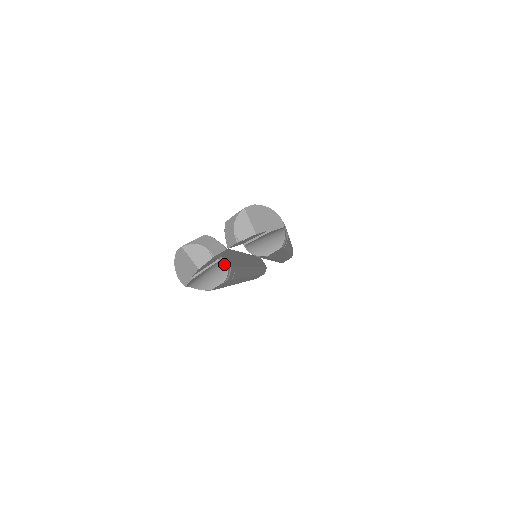
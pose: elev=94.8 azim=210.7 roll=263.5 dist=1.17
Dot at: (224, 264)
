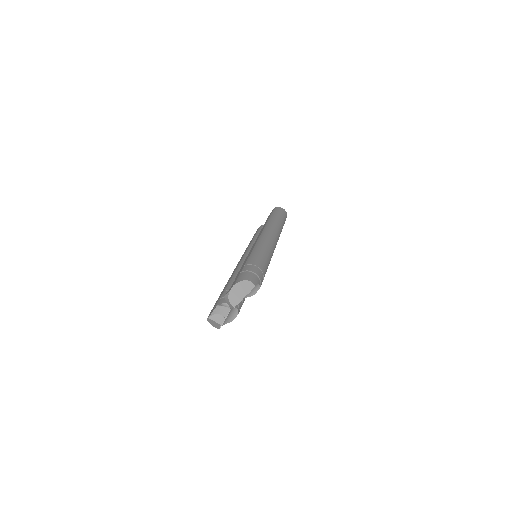
Dot at: (234, 309)
